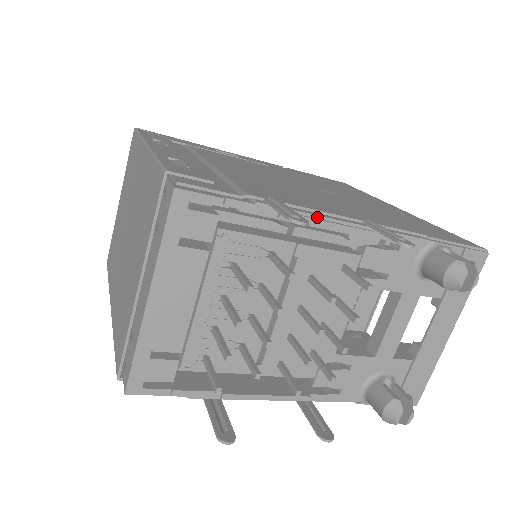
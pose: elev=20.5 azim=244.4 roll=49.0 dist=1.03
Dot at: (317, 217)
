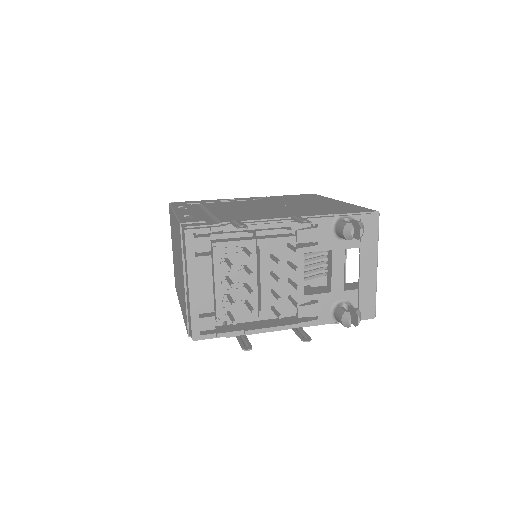
Dot at: (262, 223)
